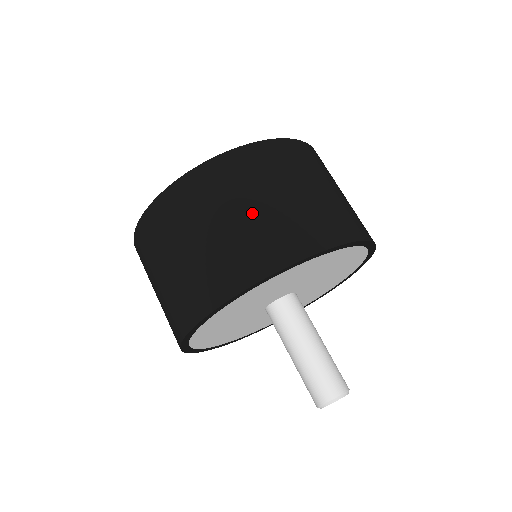
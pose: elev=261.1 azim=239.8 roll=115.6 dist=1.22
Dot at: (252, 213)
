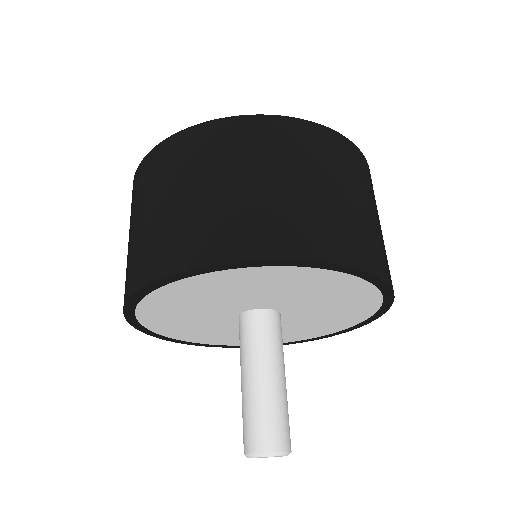
Dot at: (289, 187)
